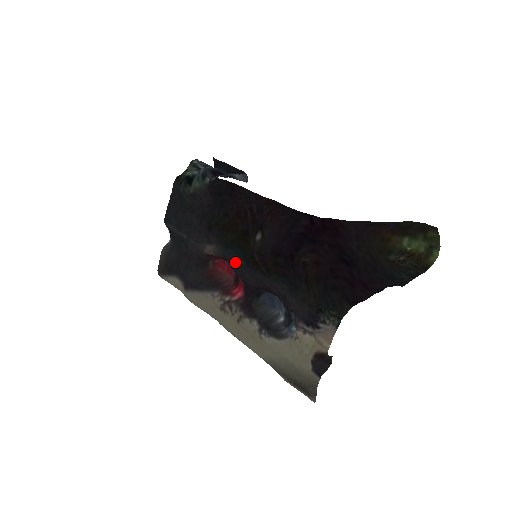
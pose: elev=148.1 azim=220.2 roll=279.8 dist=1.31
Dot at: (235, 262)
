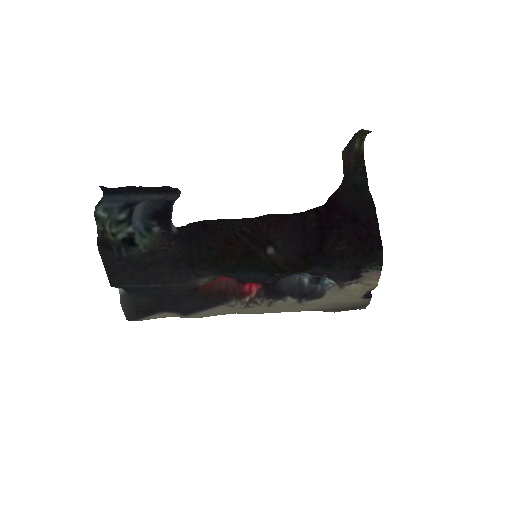
Dot at: (252, 278)
